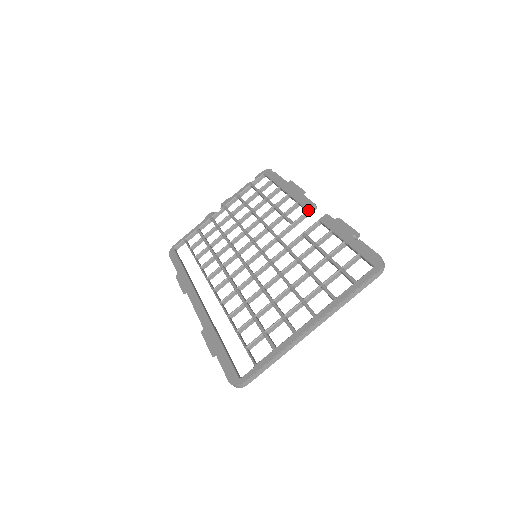
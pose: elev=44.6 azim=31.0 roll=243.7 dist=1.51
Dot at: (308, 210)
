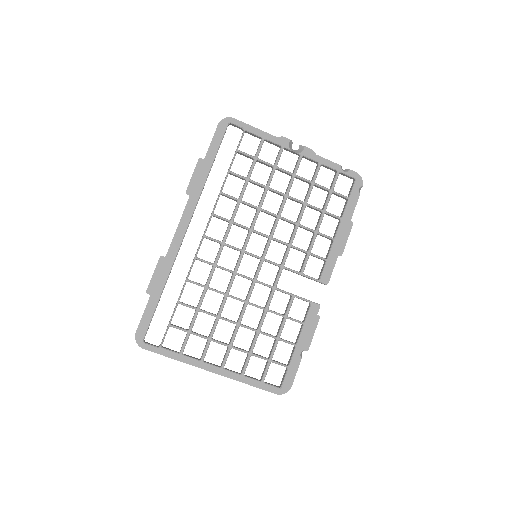
Dot at: (320, 281)
